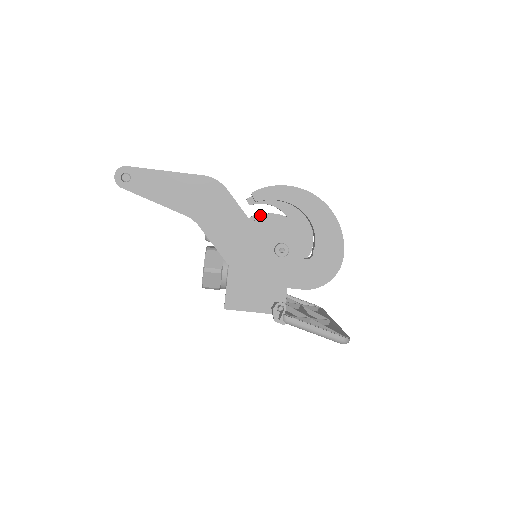
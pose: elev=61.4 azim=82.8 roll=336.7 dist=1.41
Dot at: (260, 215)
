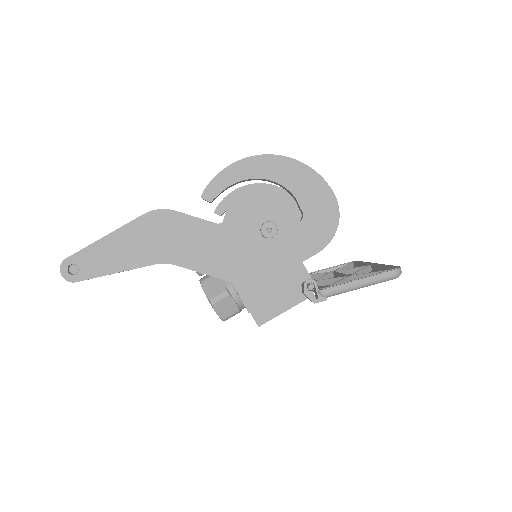
Dot at: occluded
